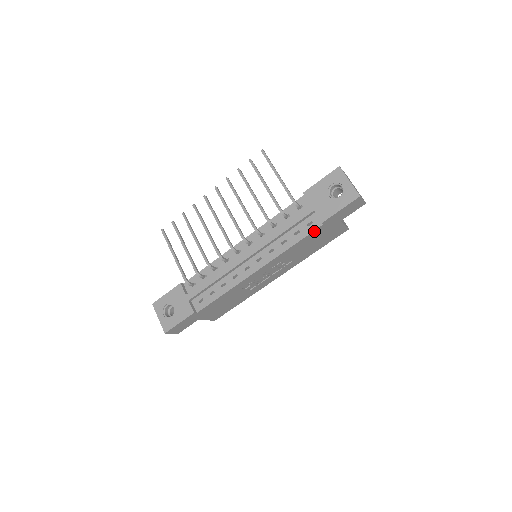
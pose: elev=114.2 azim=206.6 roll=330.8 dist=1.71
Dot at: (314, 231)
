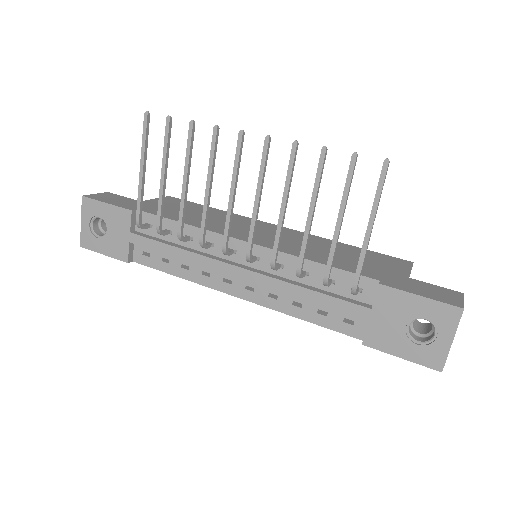
Dot at: (345, 332)
